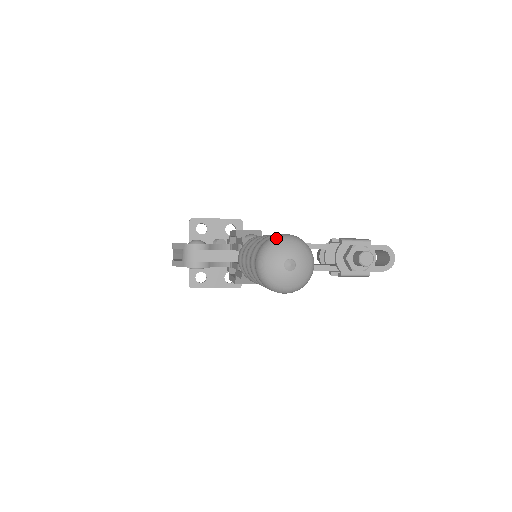
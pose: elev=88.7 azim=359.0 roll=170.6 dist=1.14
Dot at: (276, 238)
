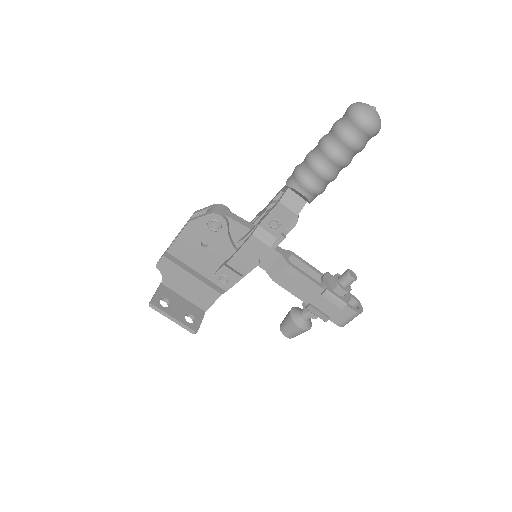
Dot at: occluded
